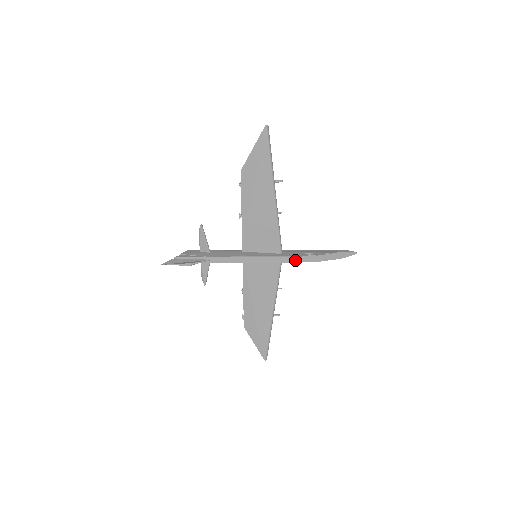
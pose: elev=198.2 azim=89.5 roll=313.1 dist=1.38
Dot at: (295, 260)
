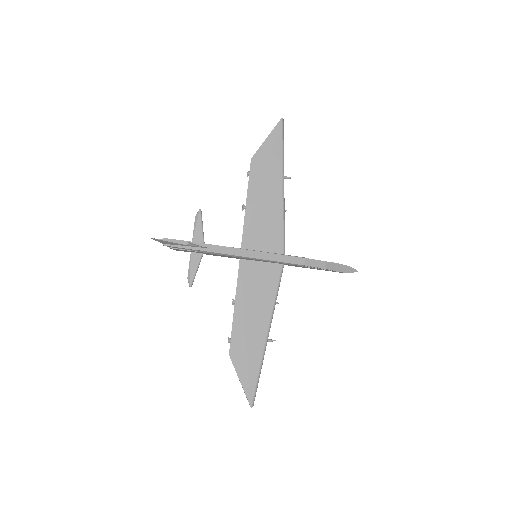
Dot at: (301, 262)
